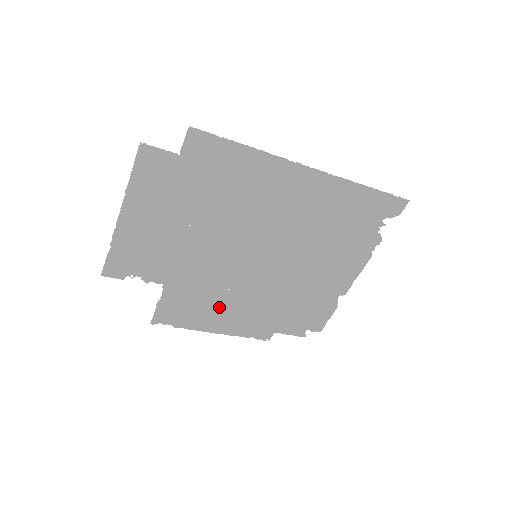
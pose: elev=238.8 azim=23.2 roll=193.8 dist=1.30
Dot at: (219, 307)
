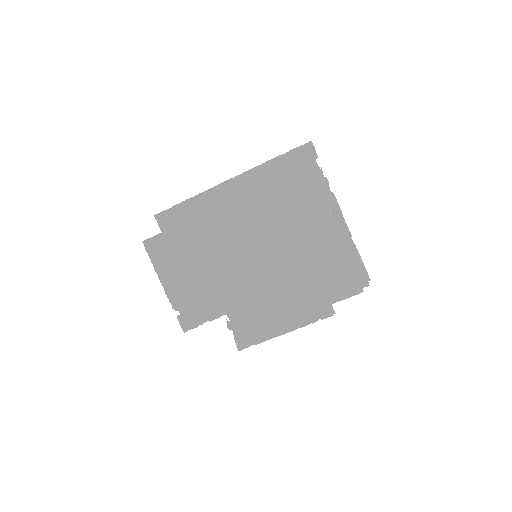
Dot at: (270, 309)
